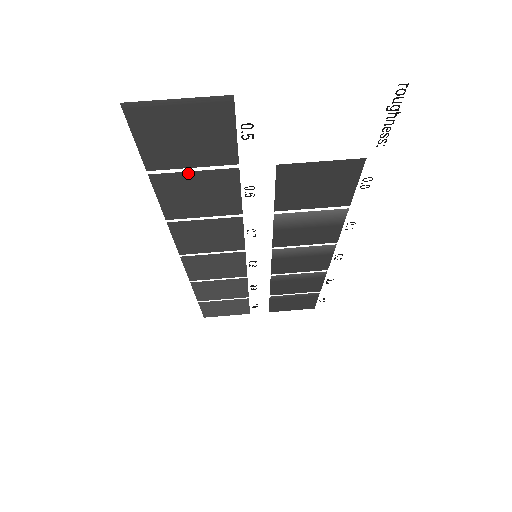
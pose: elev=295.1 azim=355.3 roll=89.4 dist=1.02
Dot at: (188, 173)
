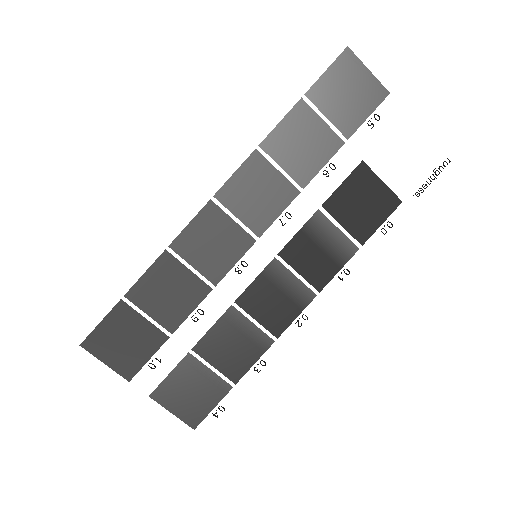
Dot at: (319, 119)
